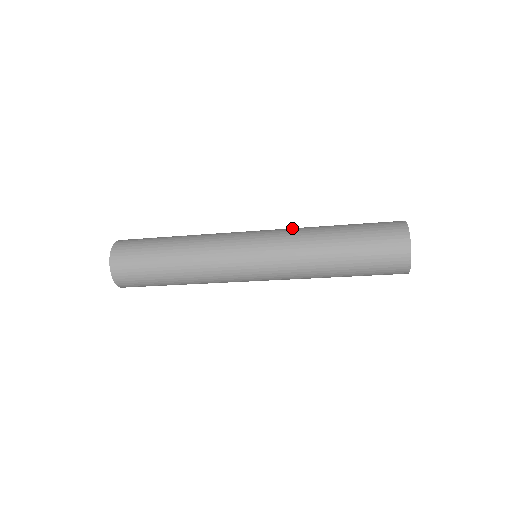
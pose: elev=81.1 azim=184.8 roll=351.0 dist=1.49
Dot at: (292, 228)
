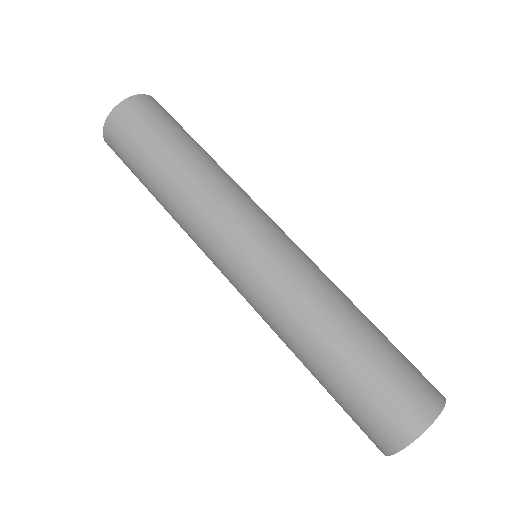
Dot at: occluded
